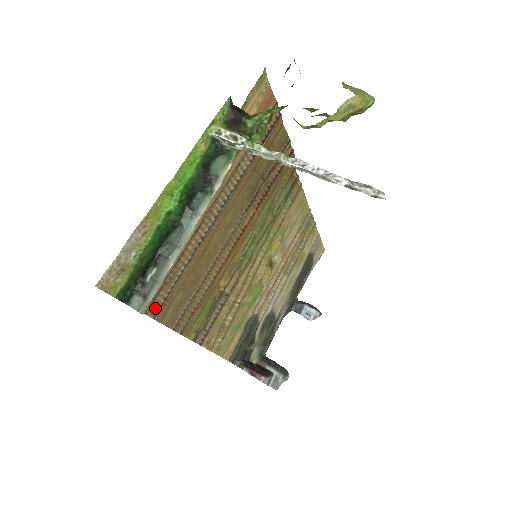
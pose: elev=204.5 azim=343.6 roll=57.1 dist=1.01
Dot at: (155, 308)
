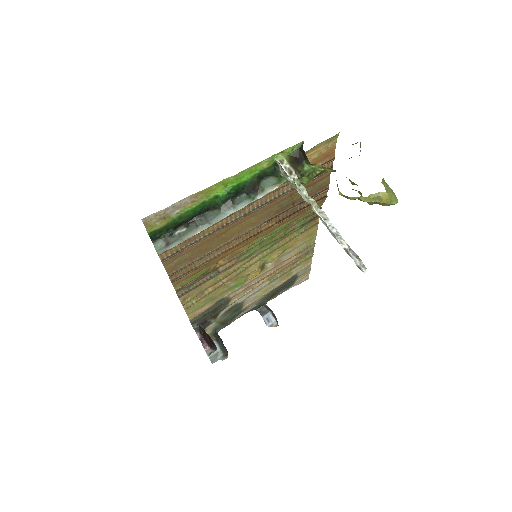
Dot at: (167, 254)
